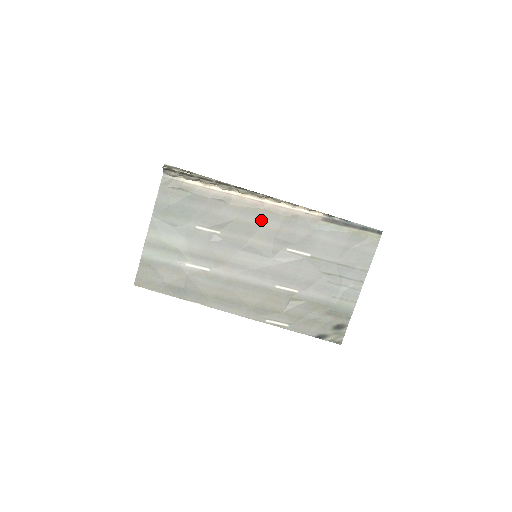
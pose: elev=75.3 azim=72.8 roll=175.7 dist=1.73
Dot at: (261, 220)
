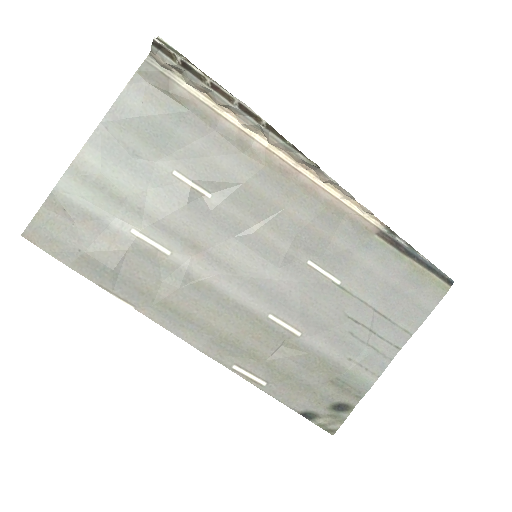
Dot at: (286, 200)
